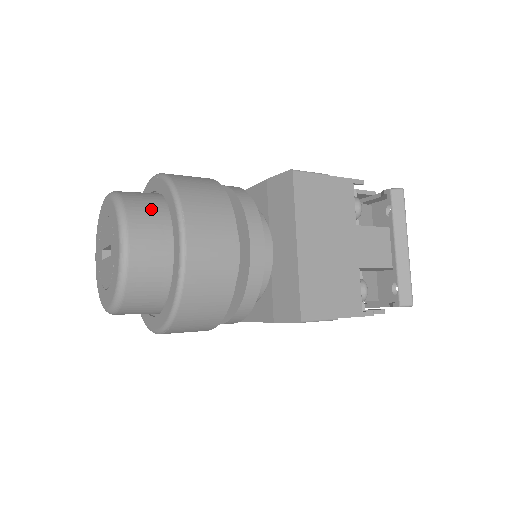
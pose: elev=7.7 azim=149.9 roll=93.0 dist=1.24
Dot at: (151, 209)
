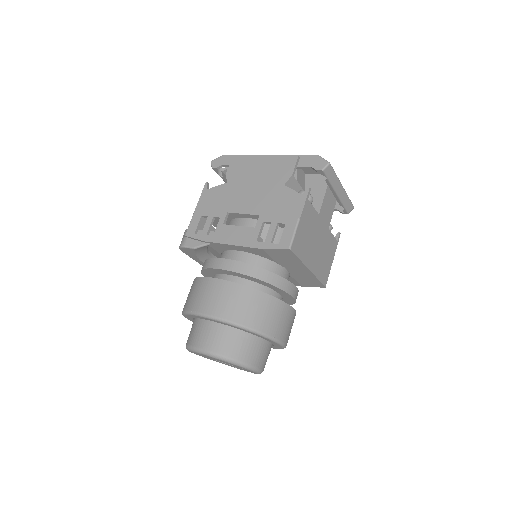
Dot at: (247, 345)
